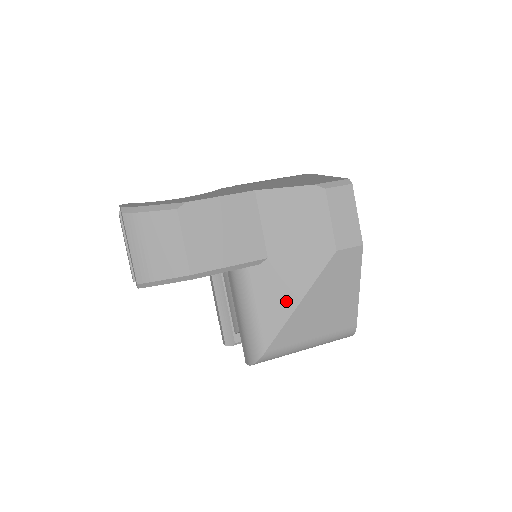
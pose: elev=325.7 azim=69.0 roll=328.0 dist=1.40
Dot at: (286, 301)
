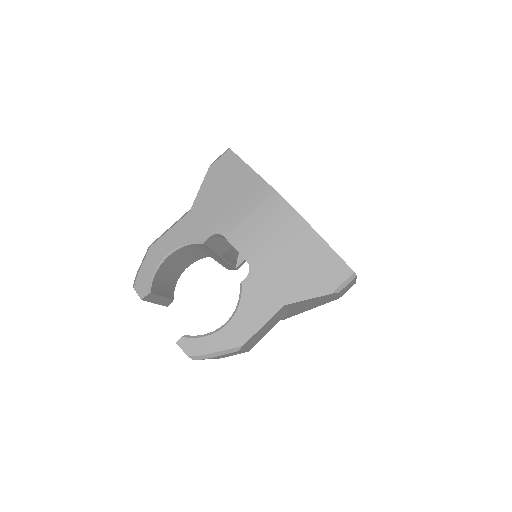
Dot at: occluded
